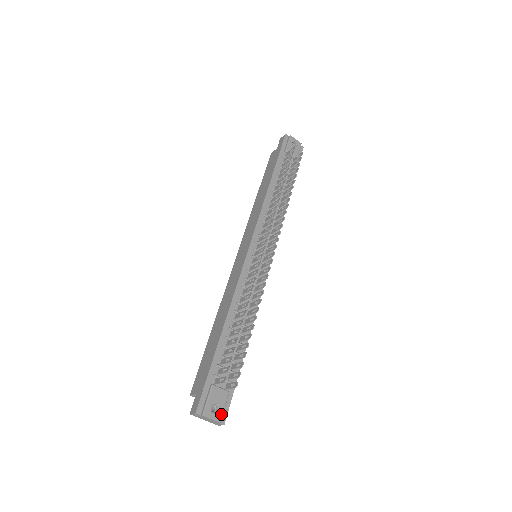
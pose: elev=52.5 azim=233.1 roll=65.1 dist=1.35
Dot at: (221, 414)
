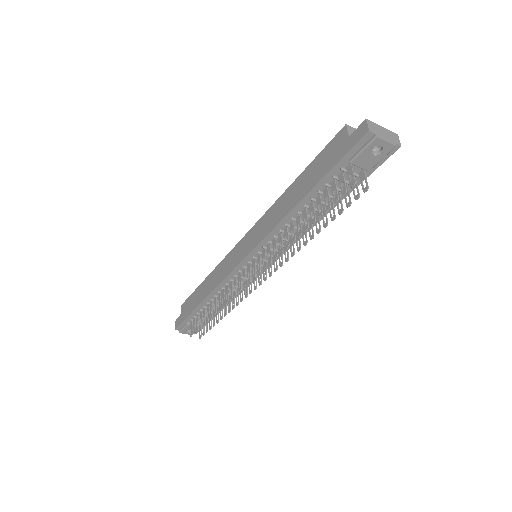
Dot at: occluded
